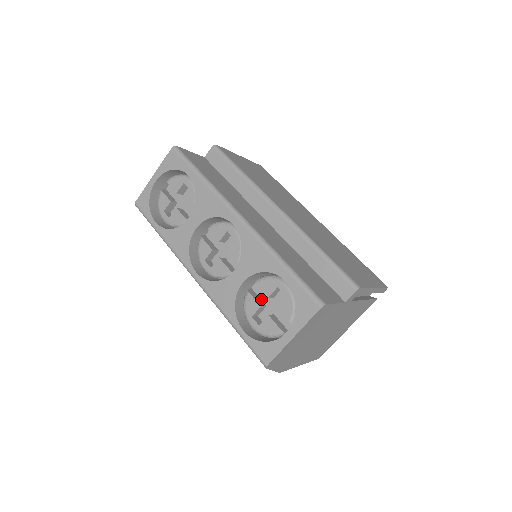
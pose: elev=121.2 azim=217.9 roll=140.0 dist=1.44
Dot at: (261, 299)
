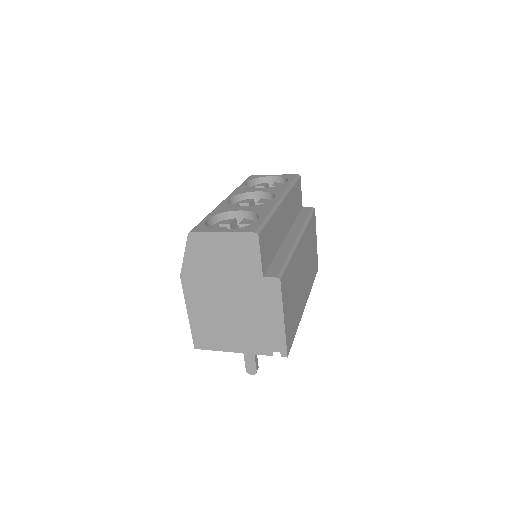
Dot at: occluded
